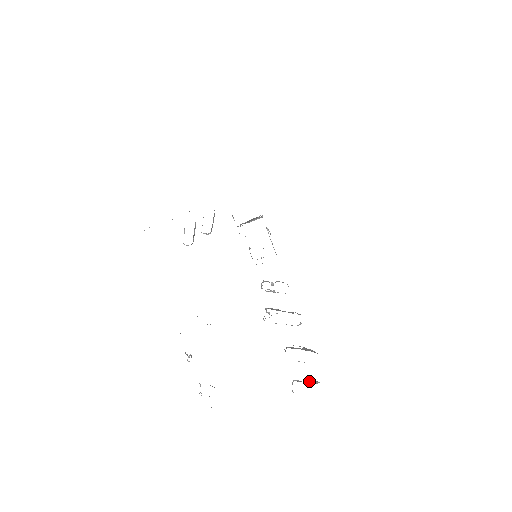
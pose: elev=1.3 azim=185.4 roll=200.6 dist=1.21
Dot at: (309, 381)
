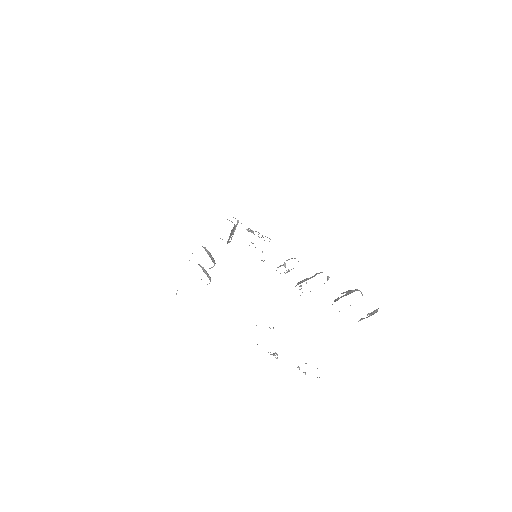
Dot at: (370, 313)
